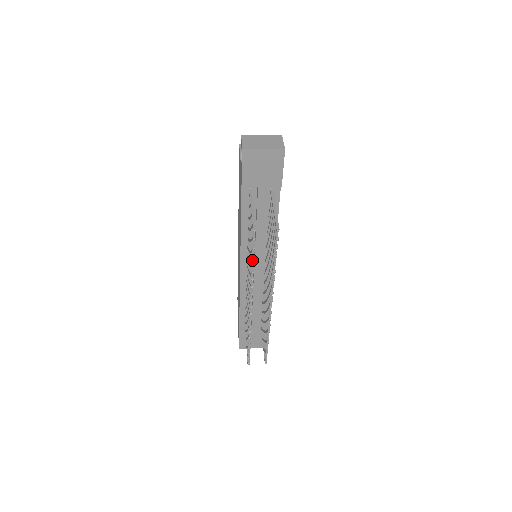
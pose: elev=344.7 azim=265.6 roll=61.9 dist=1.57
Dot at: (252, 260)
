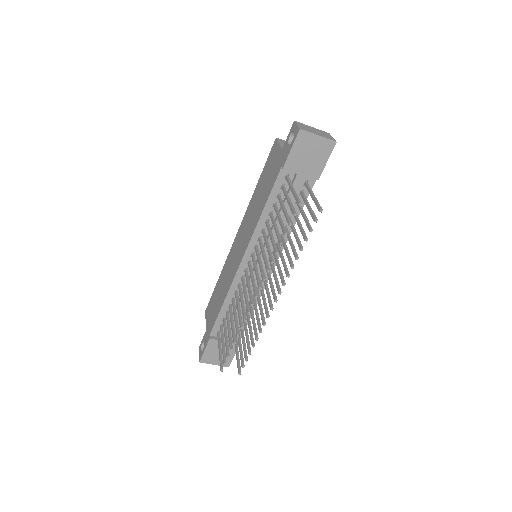
Dot at: (280, 240)
